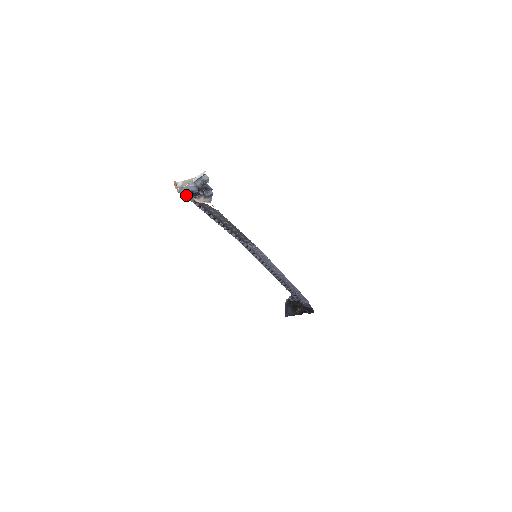
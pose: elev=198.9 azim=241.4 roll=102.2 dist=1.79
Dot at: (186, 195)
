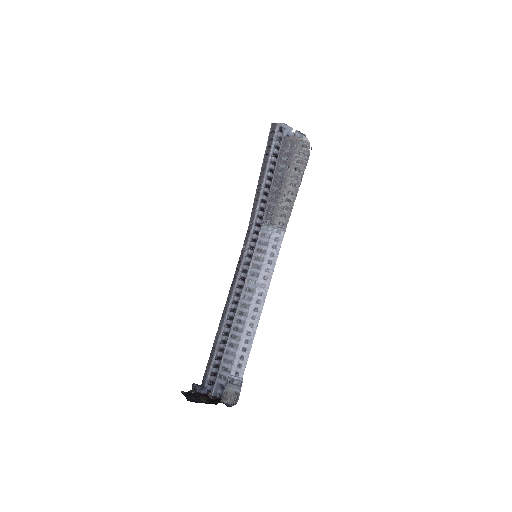
Dot at: (280, 135)
